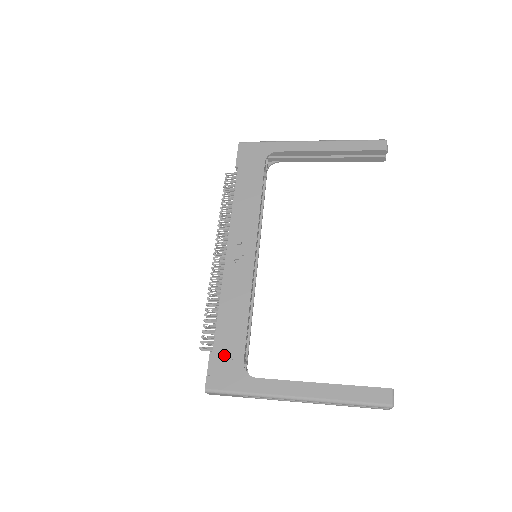
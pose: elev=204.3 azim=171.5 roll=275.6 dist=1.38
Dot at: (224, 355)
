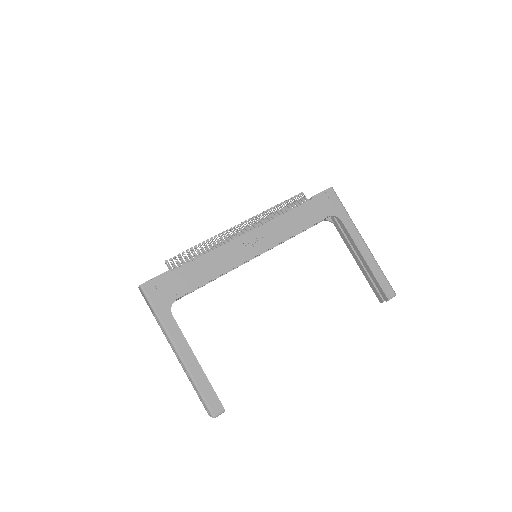
Dot at: (173, 282)
